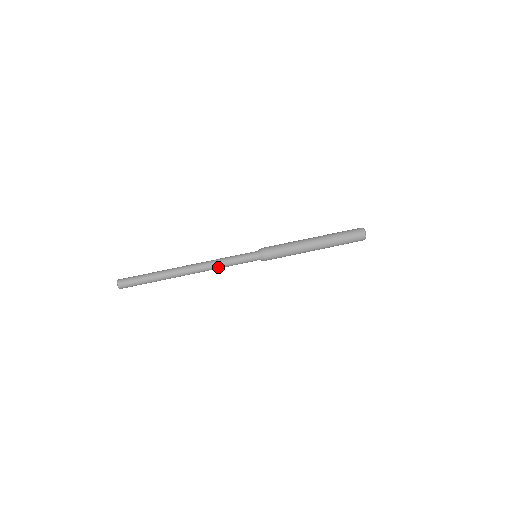
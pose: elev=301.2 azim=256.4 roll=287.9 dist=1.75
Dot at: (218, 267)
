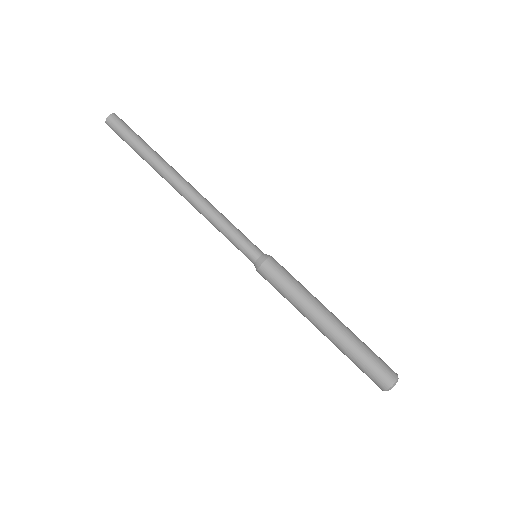
Dot at: (209, 216)
